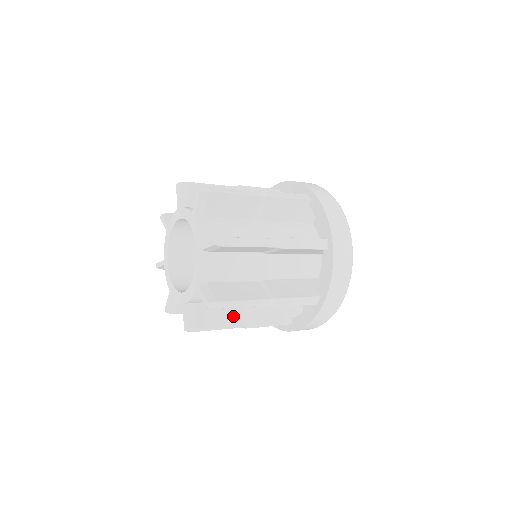
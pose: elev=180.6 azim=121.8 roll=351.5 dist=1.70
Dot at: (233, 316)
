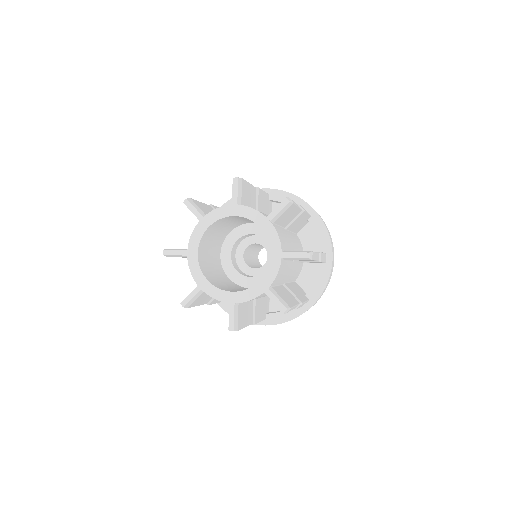
Dot at: (250, 314)
